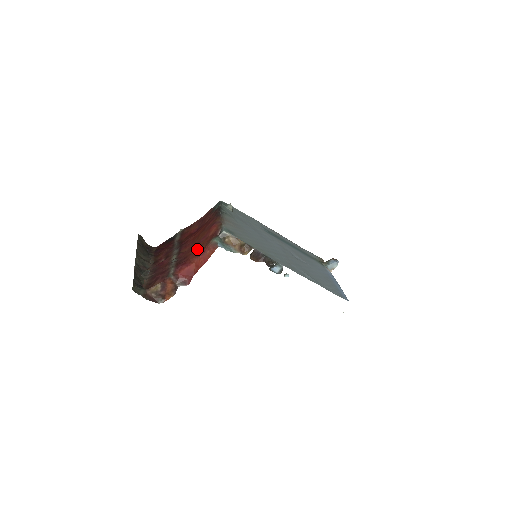
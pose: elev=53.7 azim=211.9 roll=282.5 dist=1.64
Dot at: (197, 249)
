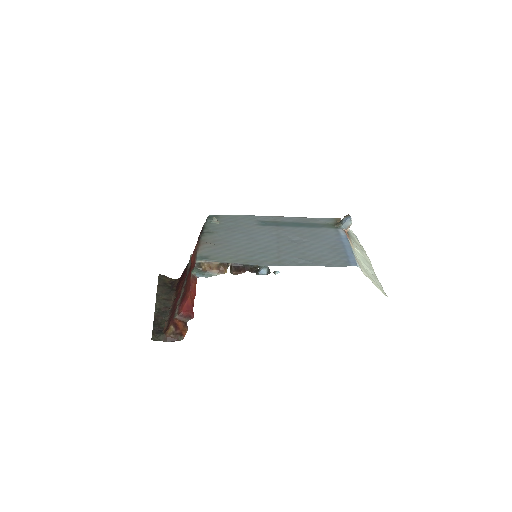
Dot at: (189, 282)
